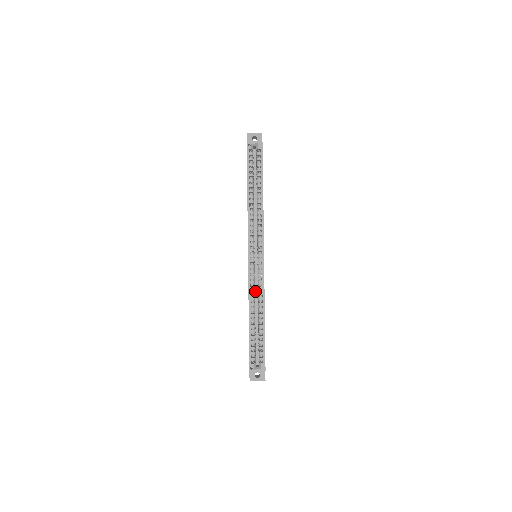
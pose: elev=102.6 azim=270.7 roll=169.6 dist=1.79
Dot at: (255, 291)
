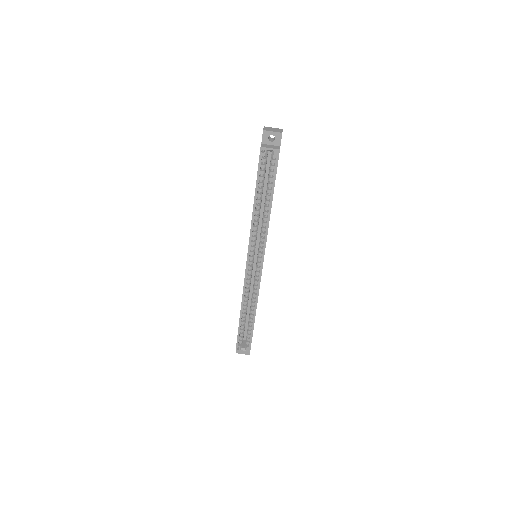
Dot at: (250, 286)
